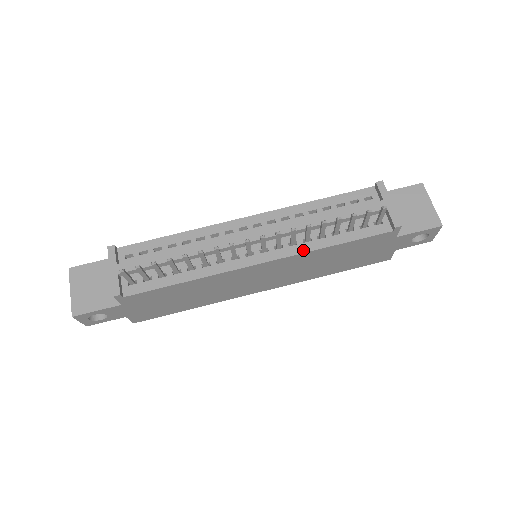
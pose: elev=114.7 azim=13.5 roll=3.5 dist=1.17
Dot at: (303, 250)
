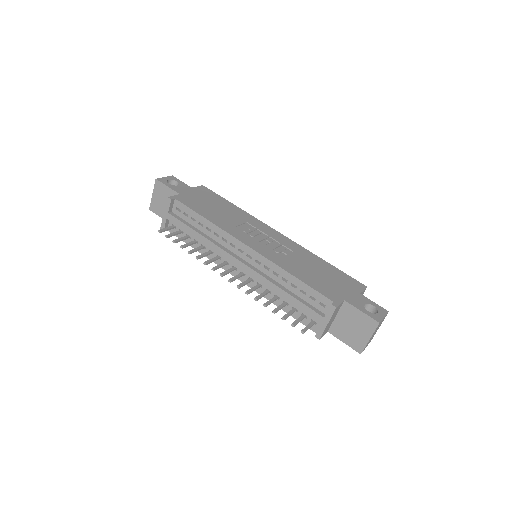
Dot at: occluded
